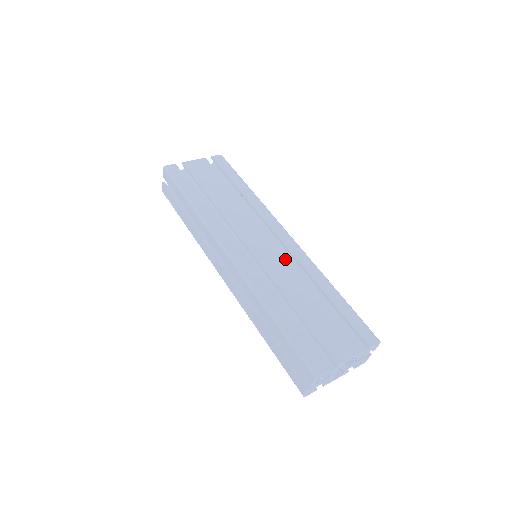
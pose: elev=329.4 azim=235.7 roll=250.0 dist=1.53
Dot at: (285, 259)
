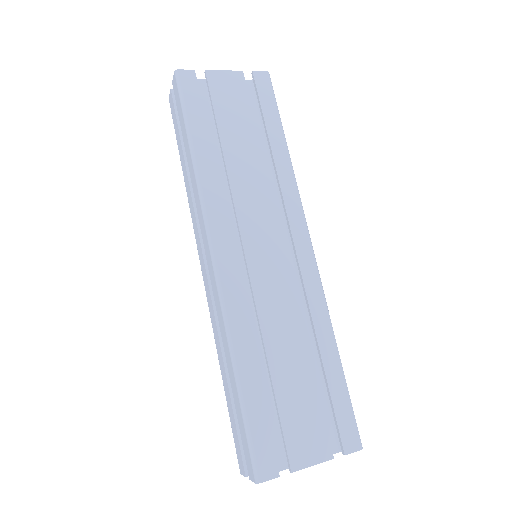
Dot at: (289, 285)
